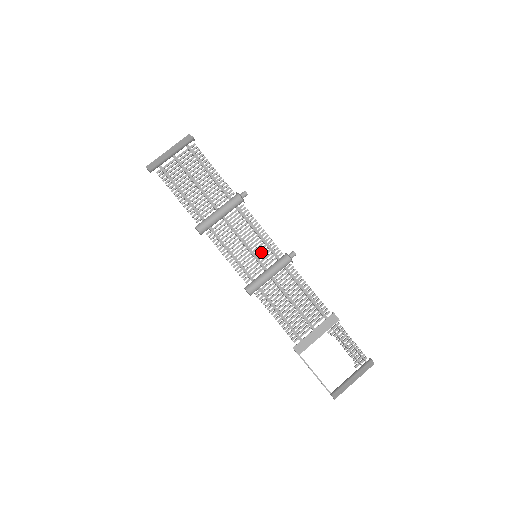
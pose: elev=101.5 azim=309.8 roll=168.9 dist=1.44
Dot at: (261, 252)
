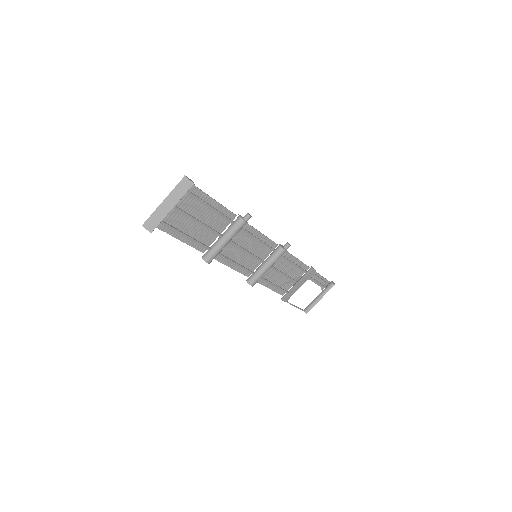
Dot at: (260, 252)
